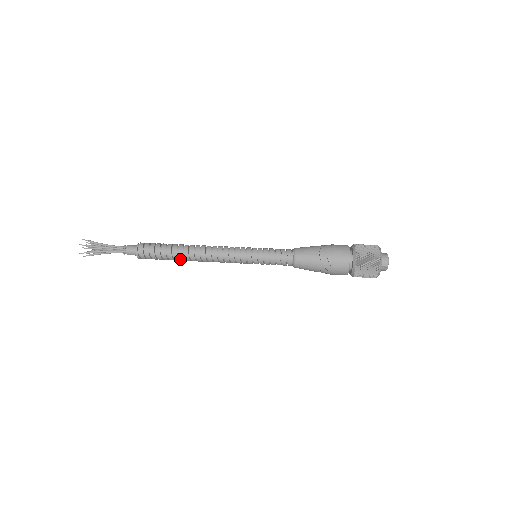
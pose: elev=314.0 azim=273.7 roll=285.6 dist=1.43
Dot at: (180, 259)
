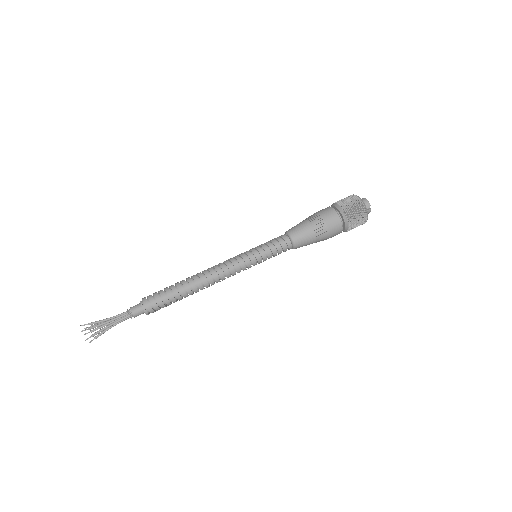
Dot at: (189, 294)
